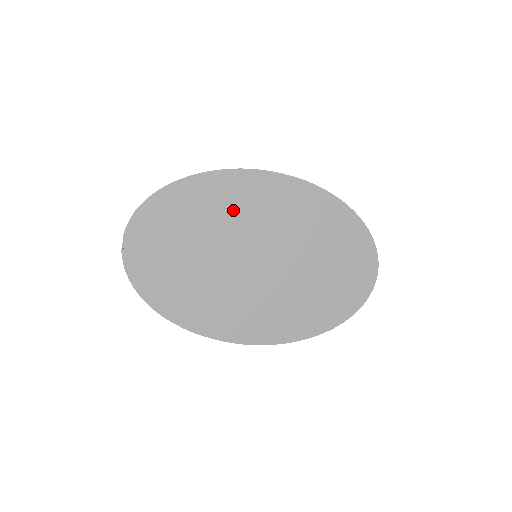
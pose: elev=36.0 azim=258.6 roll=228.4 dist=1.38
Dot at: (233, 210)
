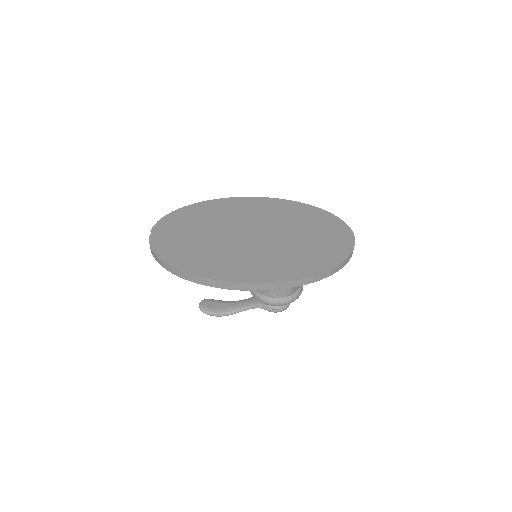
Dot at: (231, 214)
